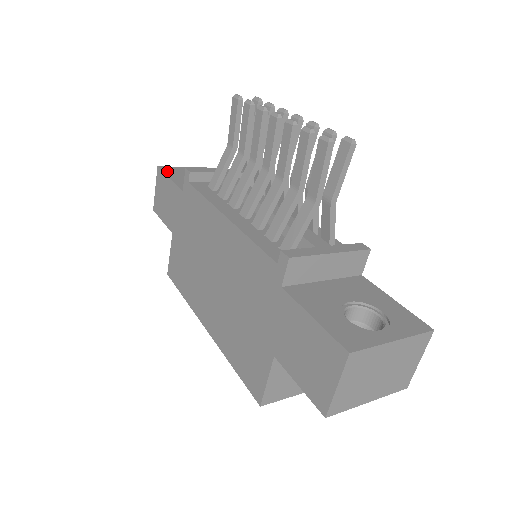
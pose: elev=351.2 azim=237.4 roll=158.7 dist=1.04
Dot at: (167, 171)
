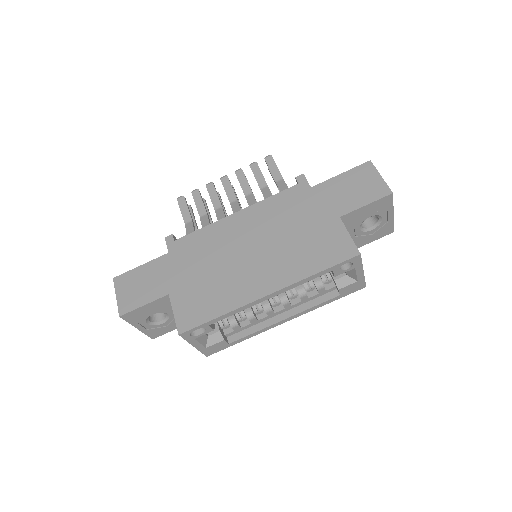
Dot at: (127, 274)
